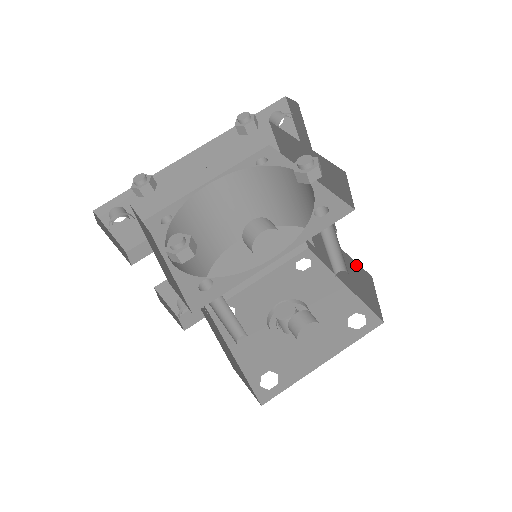
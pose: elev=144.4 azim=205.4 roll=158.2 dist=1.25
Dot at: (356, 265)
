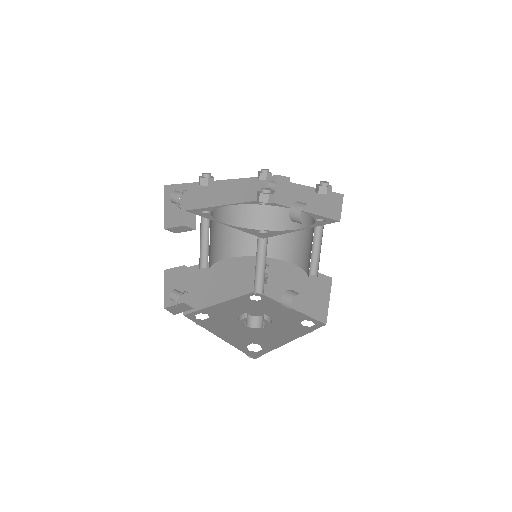
Dot at: occluded
